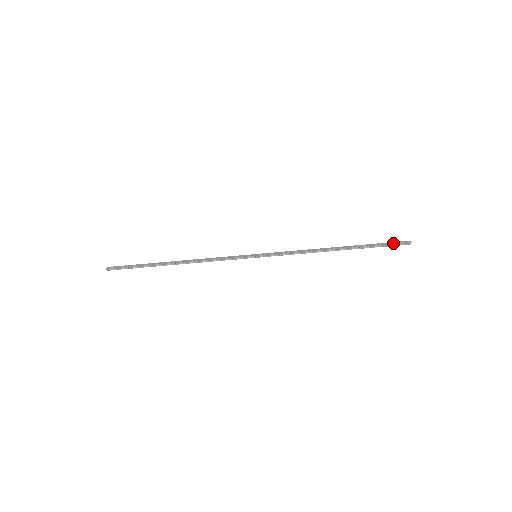
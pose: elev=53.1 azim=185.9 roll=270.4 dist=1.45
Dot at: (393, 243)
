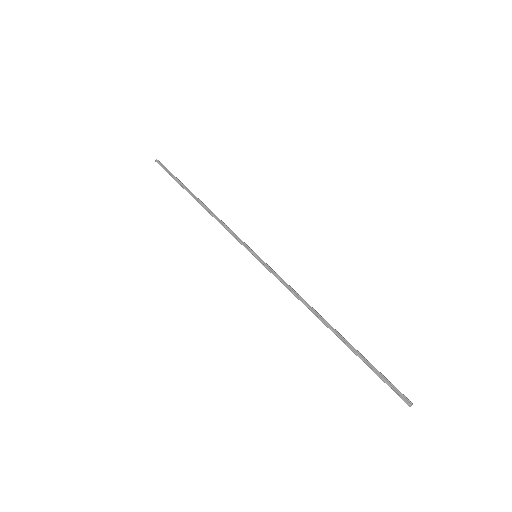
Dot at: occluded
